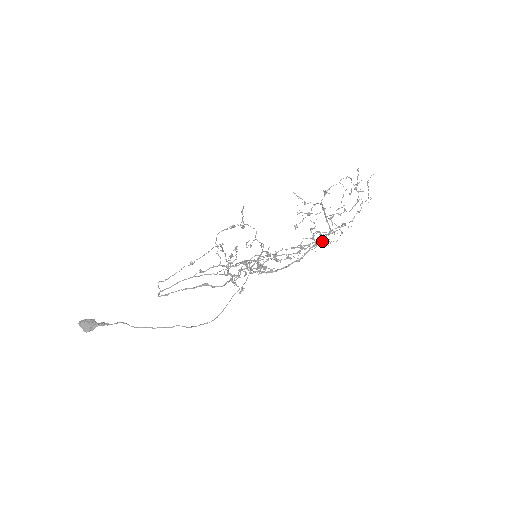
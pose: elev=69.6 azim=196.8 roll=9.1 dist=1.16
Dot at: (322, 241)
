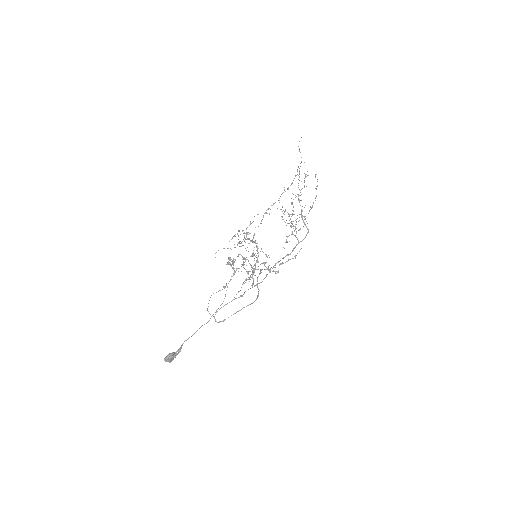
Dot at: (295, 229)
